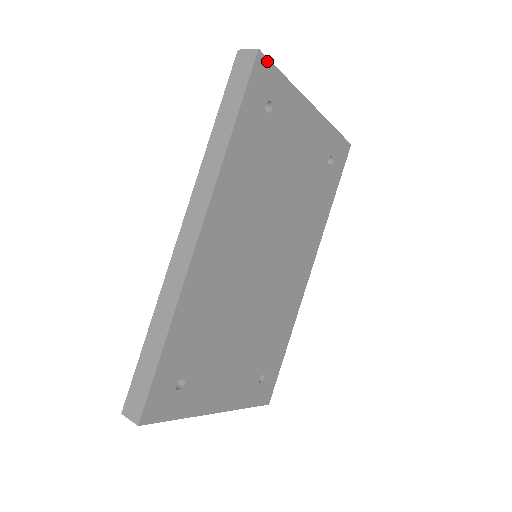
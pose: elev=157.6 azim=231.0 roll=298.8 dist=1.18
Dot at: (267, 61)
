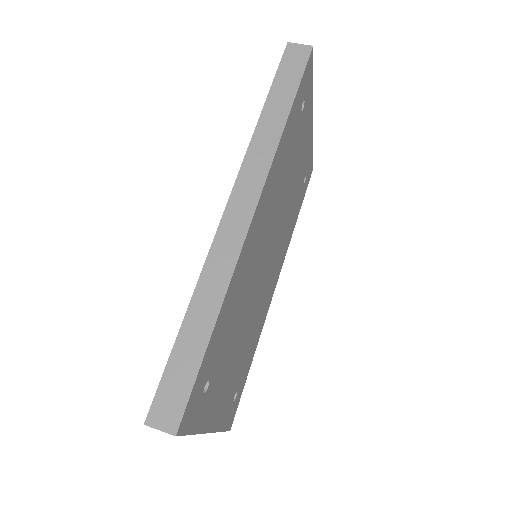
Dot at: (312, 61)
